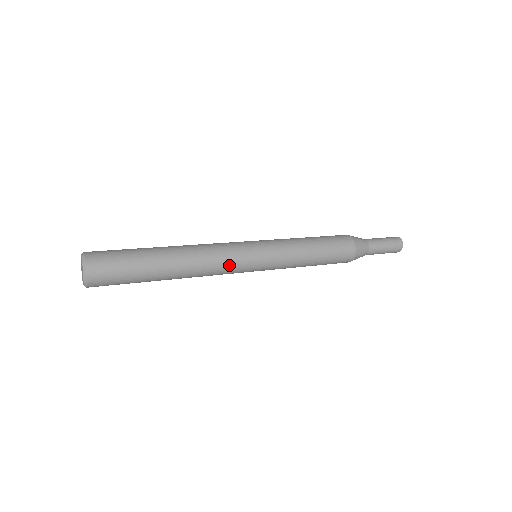
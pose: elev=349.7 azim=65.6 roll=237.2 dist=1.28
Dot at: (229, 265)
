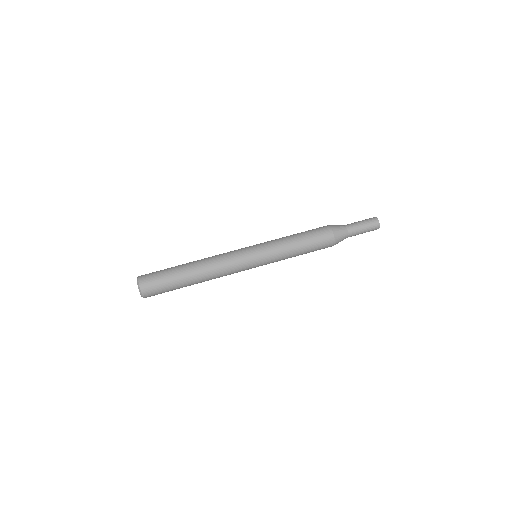
Dot at: (234, 269)
